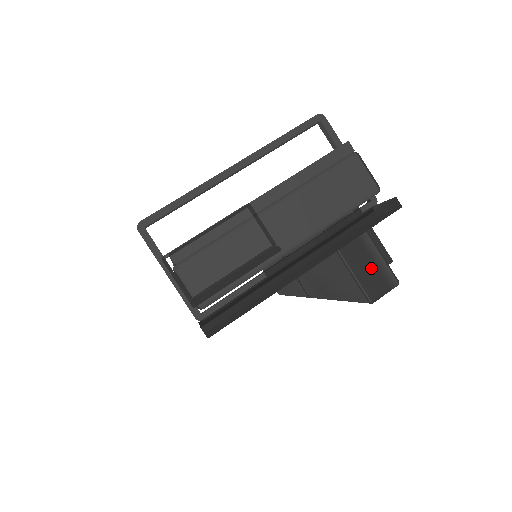
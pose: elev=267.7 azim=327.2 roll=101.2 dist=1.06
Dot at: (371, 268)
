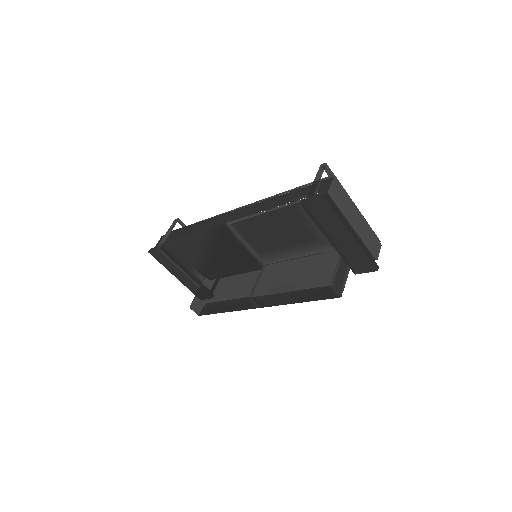
Dot at: (341, 280)
